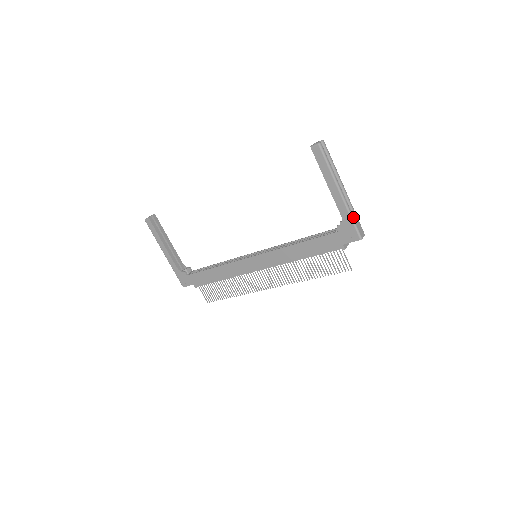
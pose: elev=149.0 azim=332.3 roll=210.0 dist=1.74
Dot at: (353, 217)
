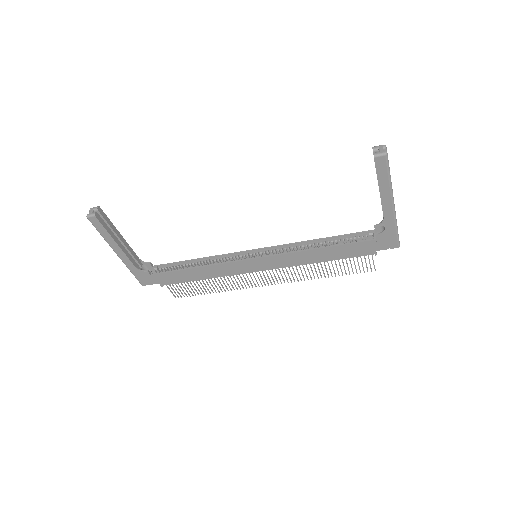
Dot at: (397, 227)
